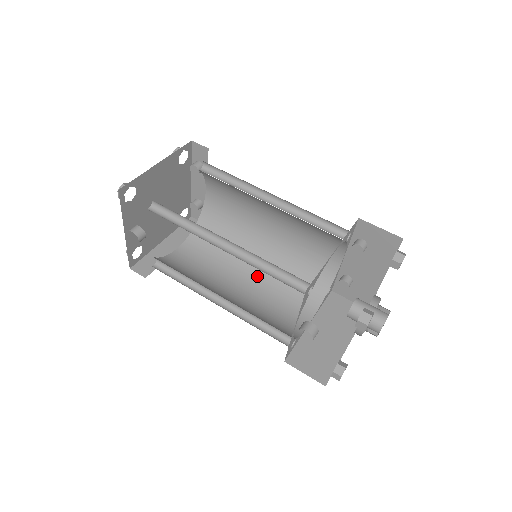
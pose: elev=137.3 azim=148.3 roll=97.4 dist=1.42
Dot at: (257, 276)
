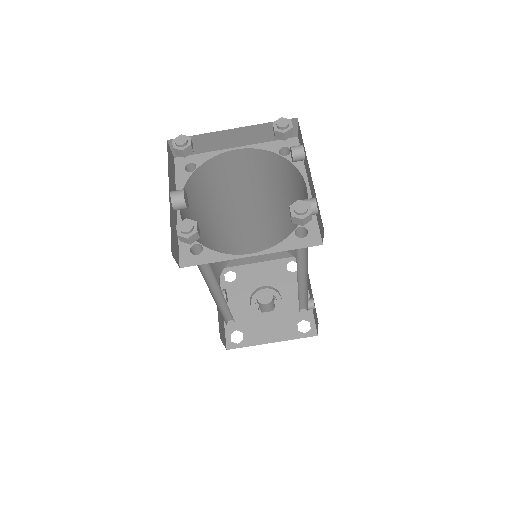
Dot at: (266, 212)
